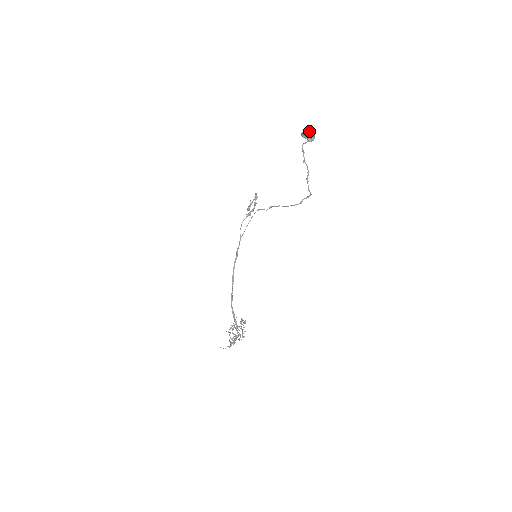
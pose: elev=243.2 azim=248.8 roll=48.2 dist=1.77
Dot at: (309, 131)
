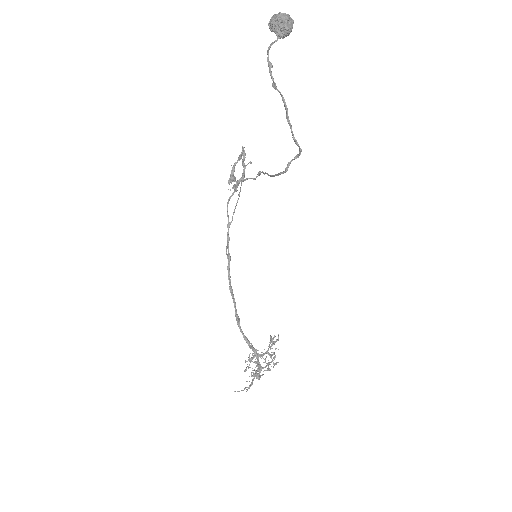
Dot at: (279, 14)
